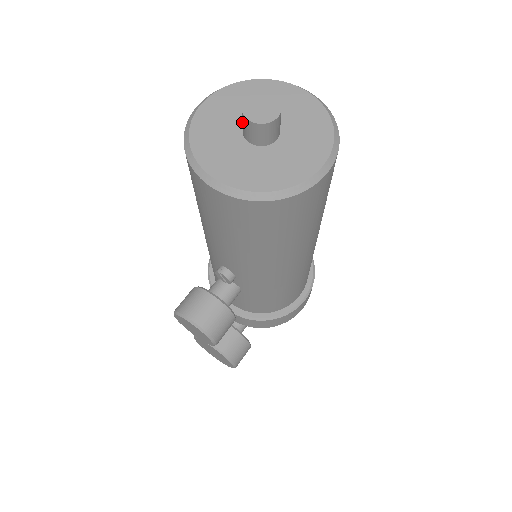
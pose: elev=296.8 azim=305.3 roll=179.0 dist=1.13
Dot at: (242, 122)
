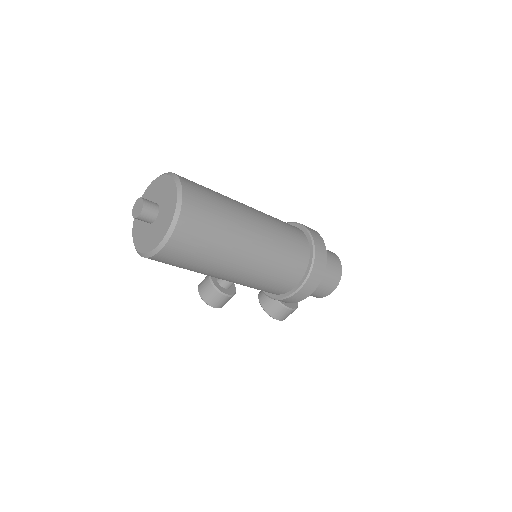
Dot at: occluded
